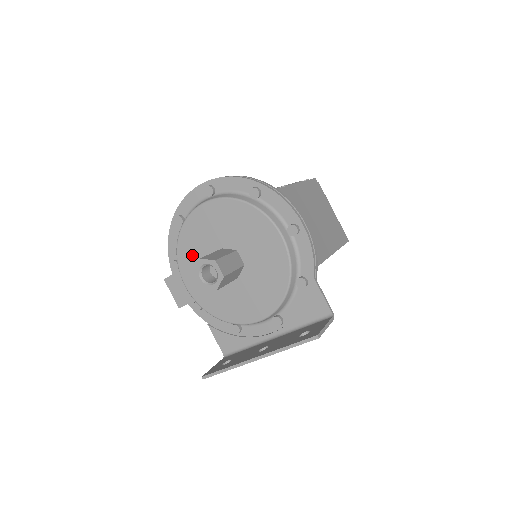
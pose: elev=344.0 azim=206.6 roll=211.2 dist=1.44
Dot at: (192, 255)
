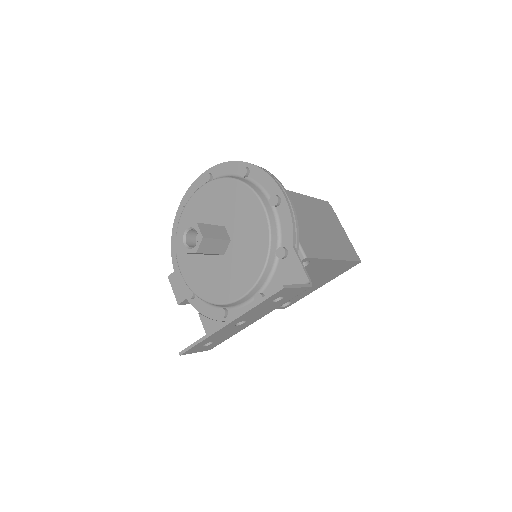
Dot at: occluded
